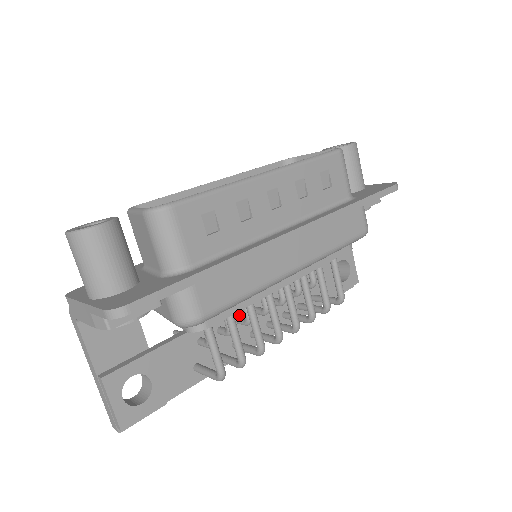
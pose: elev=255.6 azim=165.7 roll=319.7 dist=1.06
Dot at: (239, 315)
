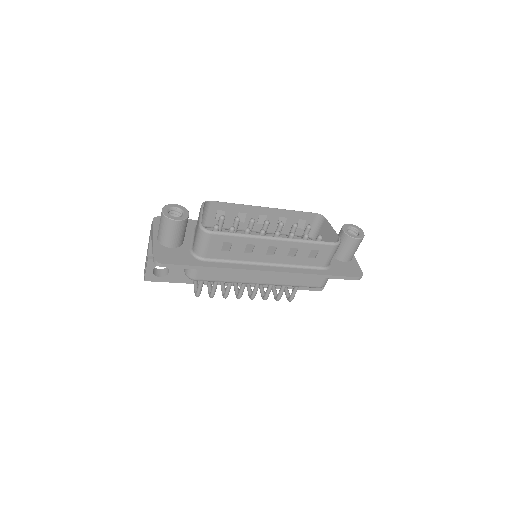
Dot at: occluded
